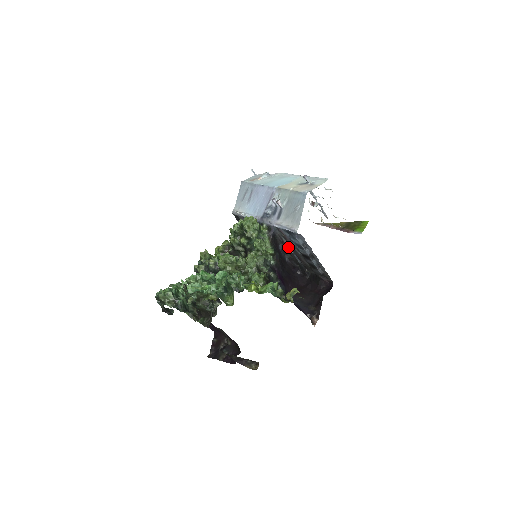
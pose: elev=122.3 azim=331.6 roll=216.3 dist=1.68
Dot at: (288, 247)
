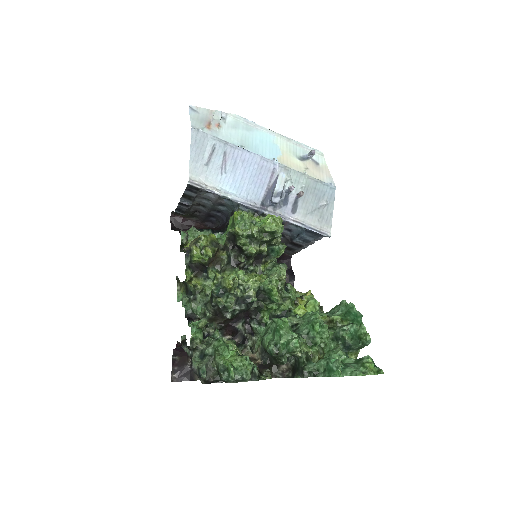
Dot at: occluded
